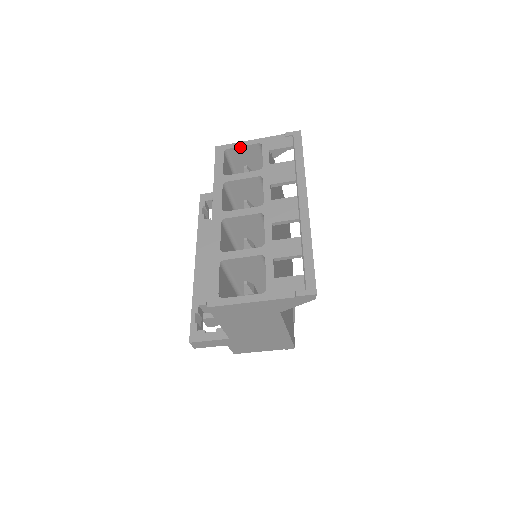
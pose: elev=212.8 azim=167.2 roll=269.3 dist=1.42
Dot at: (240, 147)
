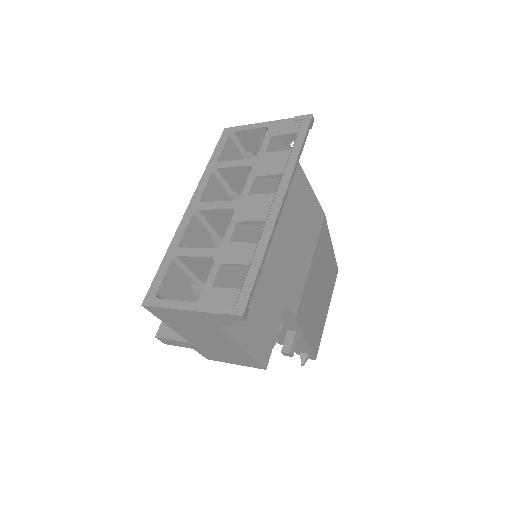
Dot at: (247, 130)
